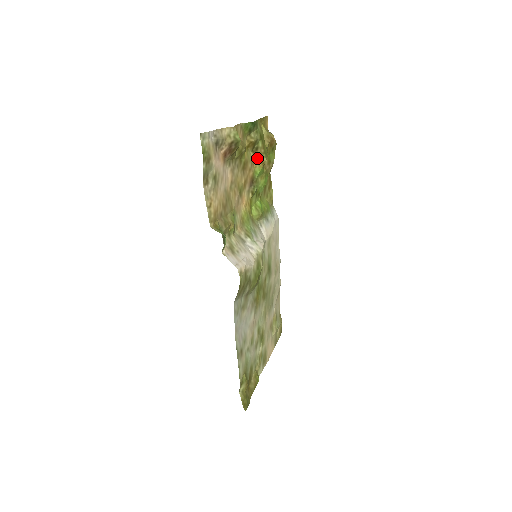
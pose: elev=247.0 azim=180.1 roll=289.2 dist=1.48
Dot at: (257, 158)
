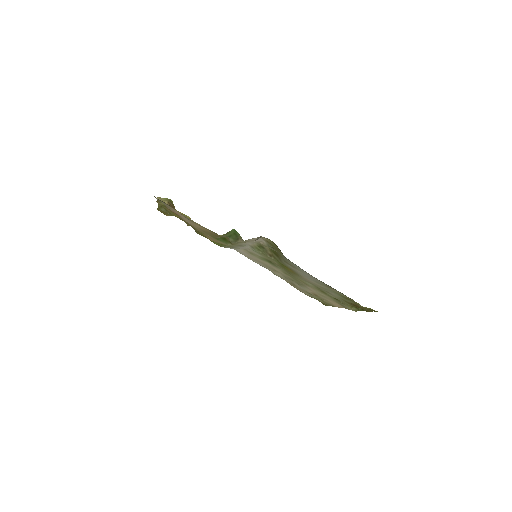
Dot at: occluded
